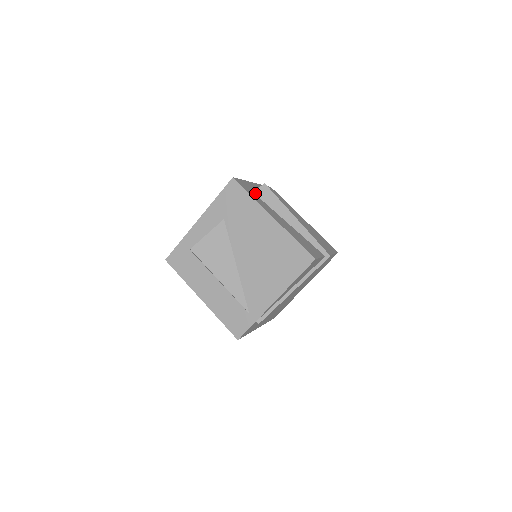
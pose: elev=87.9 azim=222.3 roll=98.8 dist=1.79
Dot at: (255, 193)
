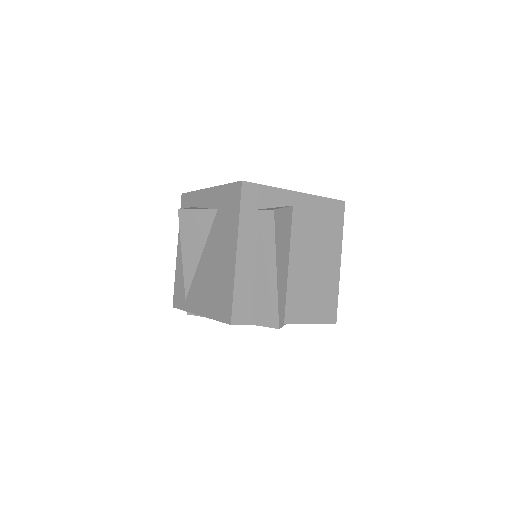
Dot at: (259, 211)
